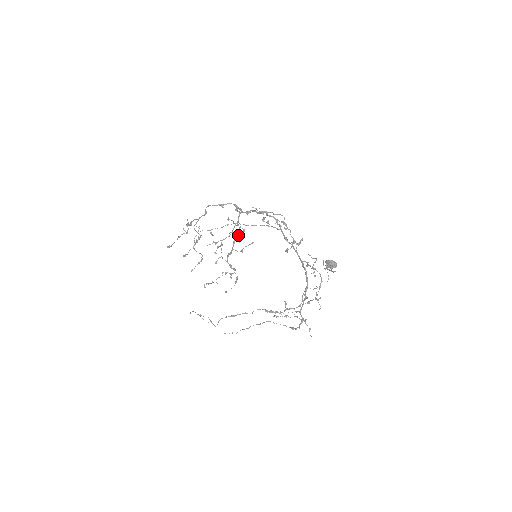
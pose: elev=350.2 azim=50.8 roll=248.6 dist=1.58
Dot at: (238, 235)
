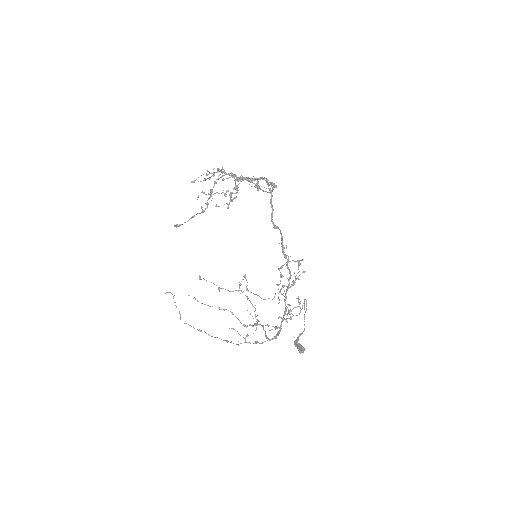
Dot at: (261, 178)
